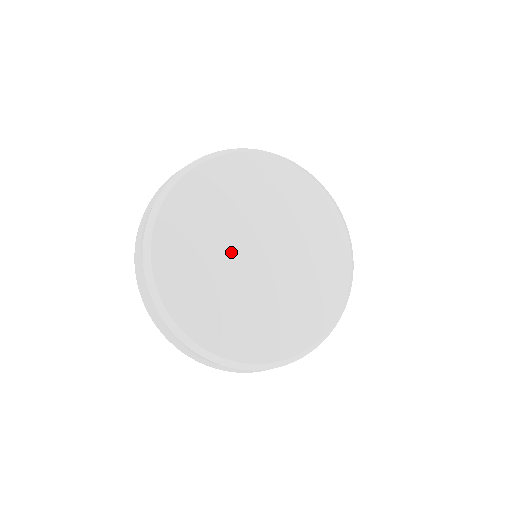
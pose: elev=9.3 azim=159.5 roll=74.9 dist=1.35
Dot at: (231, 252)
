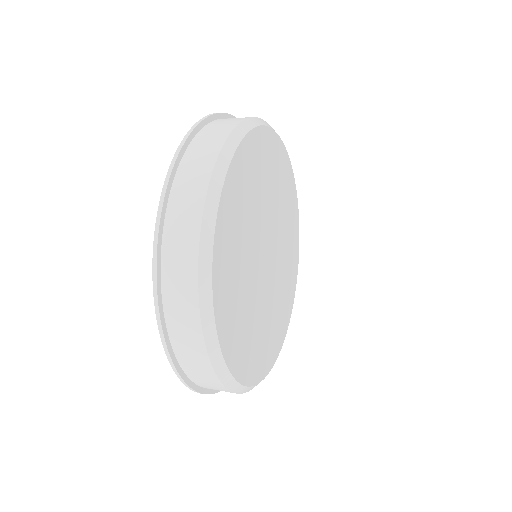
Dot at: (257, 243)
